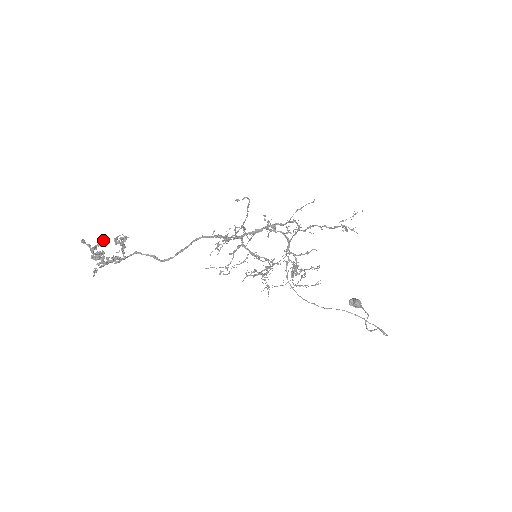
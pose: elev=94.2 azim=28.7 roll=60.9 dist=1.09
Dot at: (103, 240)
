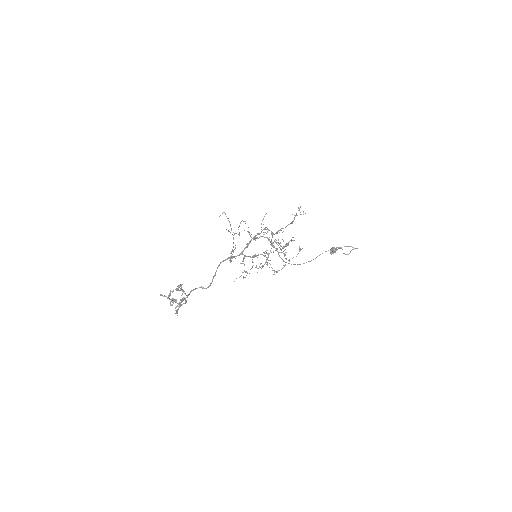
Dot at: (170, 291)
